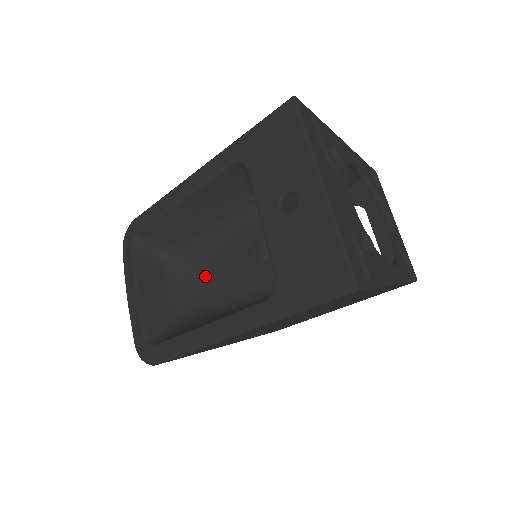
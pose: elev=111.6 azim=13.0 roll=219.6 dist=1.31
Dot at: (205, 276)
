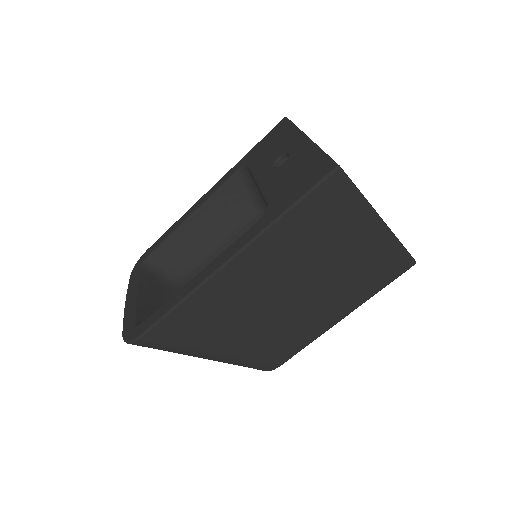
Dot at: occluded
